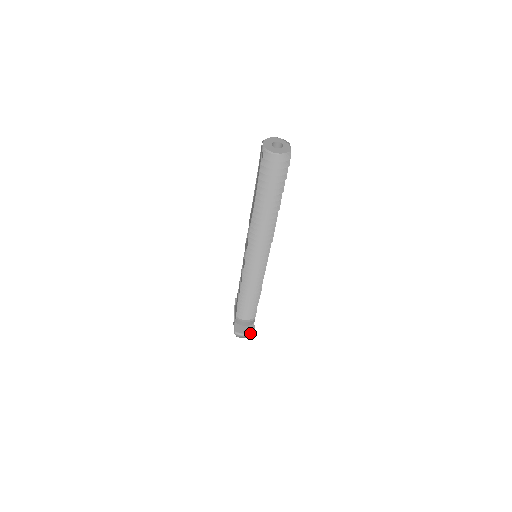
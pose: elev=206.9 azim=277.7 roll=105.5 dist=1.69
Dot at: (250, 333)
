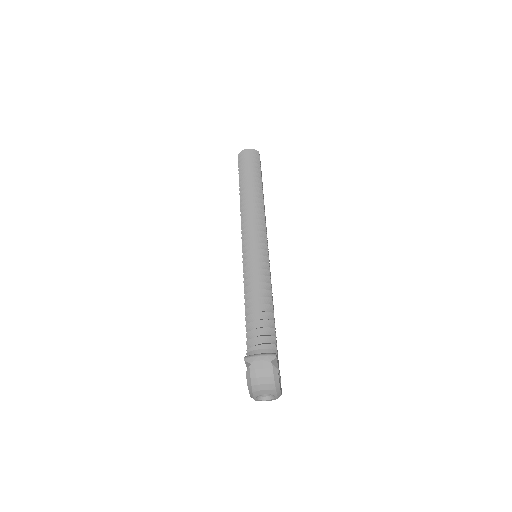
Dot at: (268, 353)
